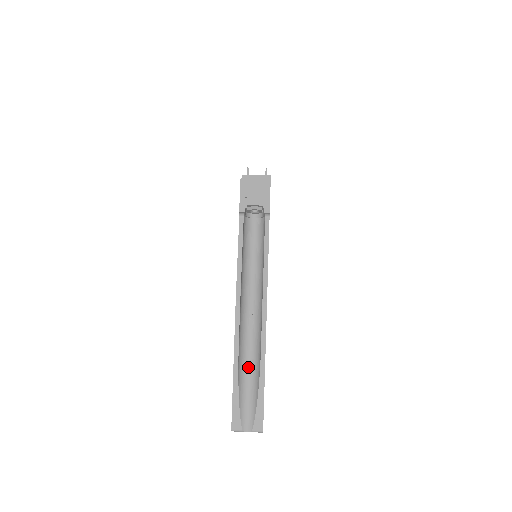
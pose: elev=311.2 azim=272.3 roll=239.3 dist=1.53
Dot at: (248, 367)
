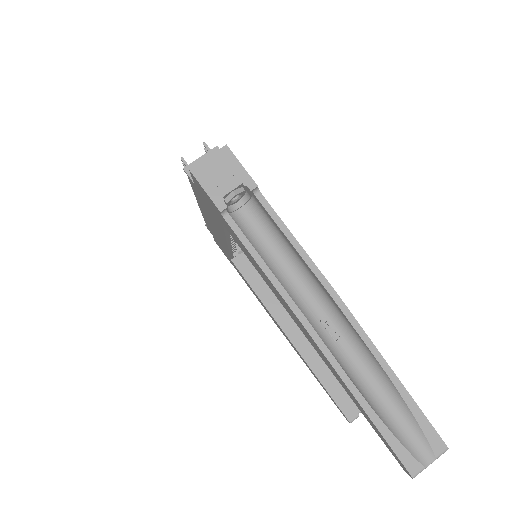
Dot at: (371, 388)
